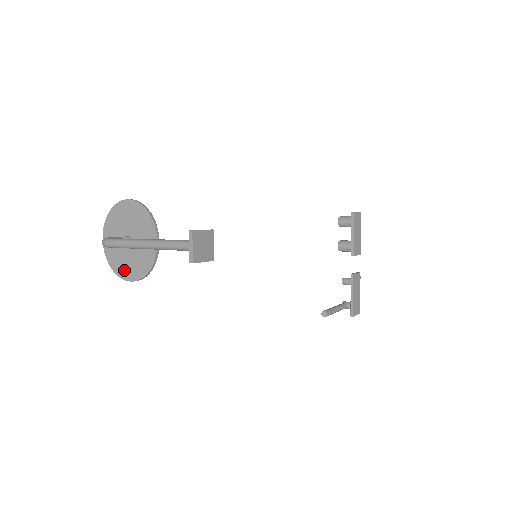
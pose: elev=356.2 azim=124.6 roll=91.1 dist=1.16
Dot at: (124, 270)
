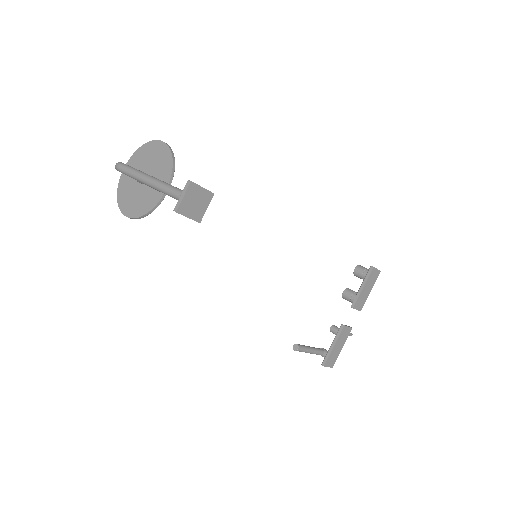
Dot at: (126, 204)
